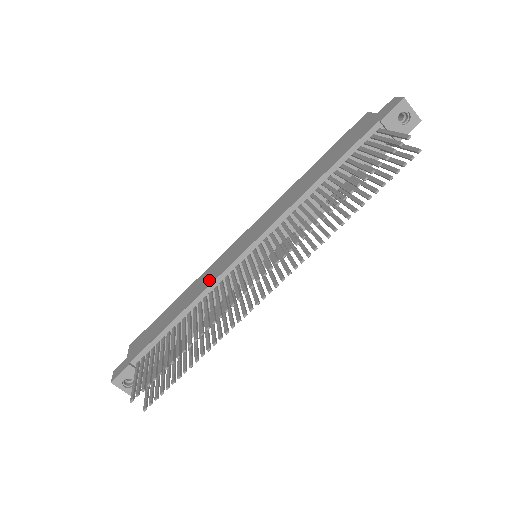
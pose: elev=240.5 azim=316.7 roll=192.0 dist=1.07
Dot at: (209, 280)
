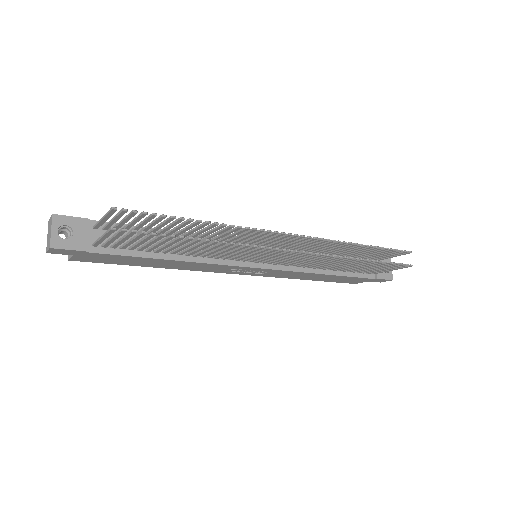
Dot at: occluded
